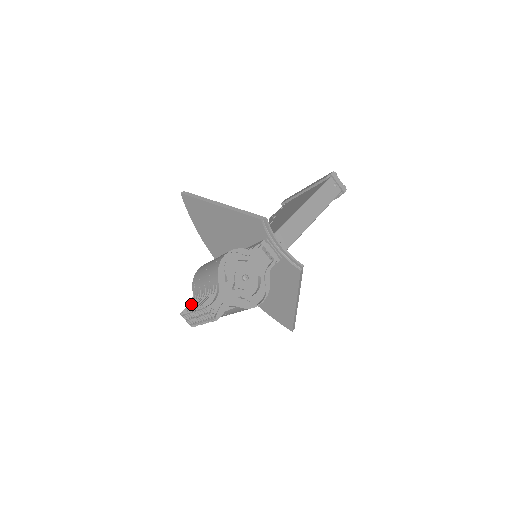
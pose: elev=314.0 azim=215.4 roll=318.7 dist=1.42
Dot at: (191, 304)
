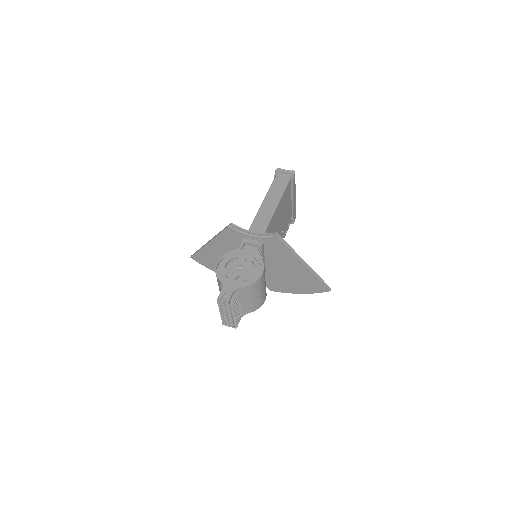
Dot at: occluded
